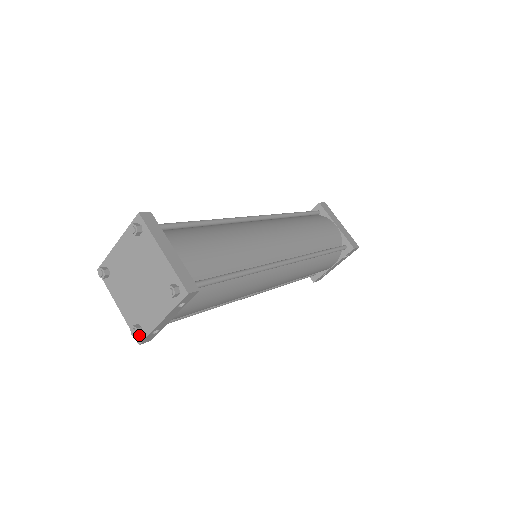
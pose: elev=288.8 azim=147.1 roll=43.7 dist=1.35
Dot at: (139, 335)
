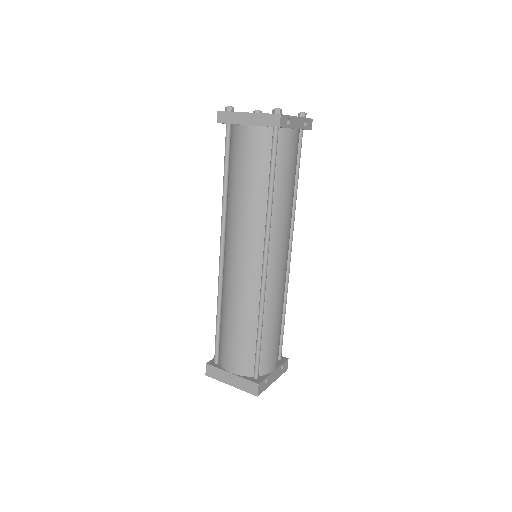
Dot at: (280, 113)
